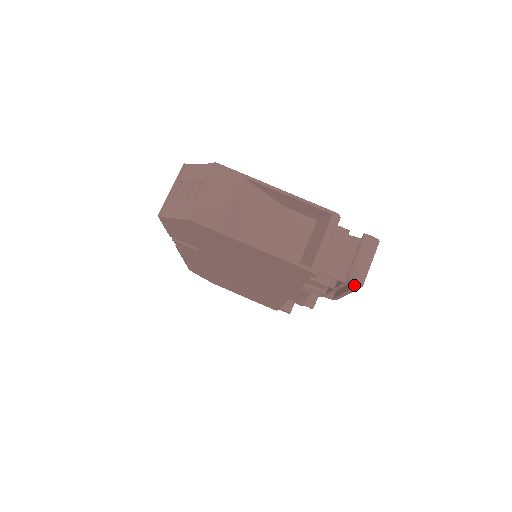
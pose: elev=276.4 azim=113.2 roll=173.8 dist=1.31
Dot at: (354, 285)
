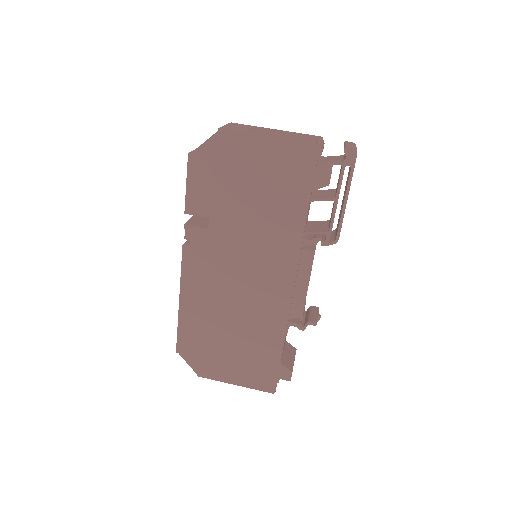
Dot at: (351, 160)
